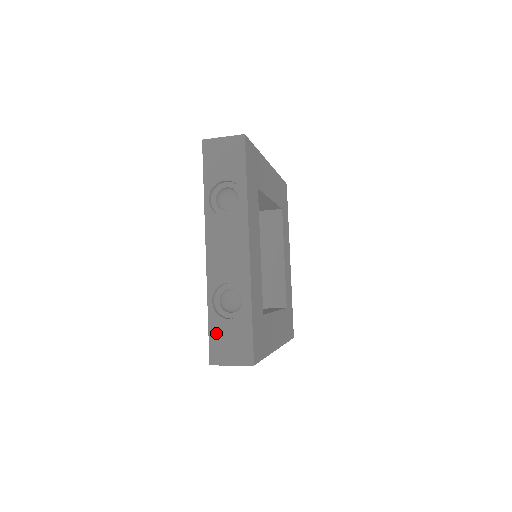
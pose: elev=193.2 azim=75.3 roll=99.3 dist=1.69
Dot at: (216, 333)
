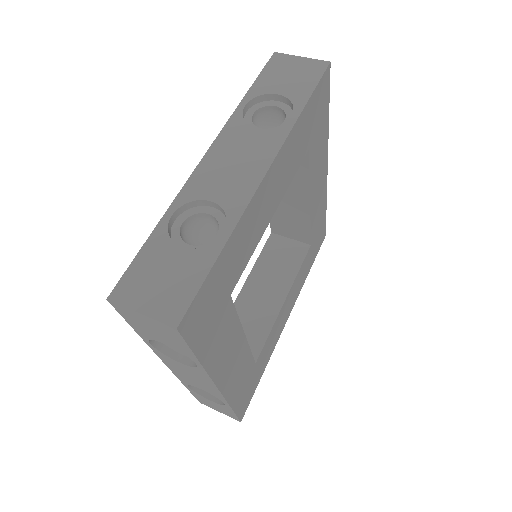
Dot at: (199, 398)
